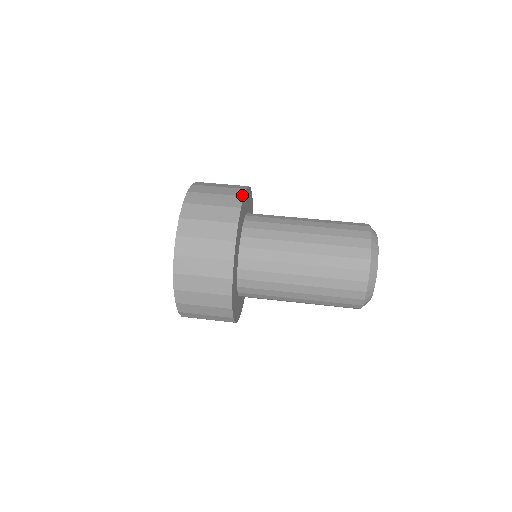
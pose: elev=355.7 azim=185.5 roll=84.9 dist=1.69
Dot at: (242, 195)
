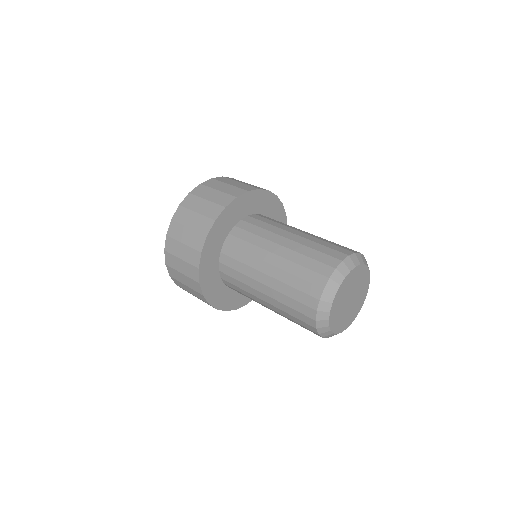
Dot at: (259, 188)
